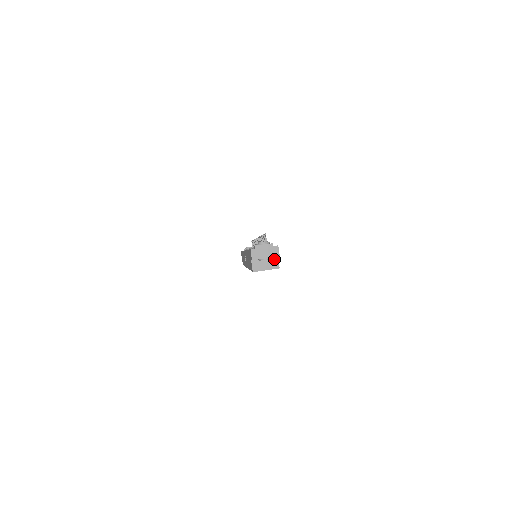
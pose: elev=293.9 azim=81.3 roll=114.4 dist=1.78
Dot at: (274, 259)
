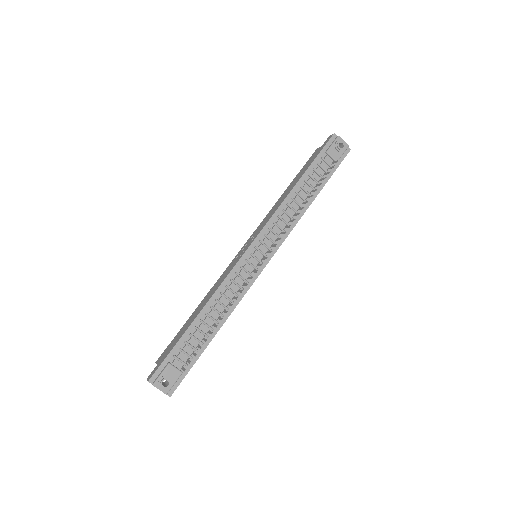
Dot at: occluded
